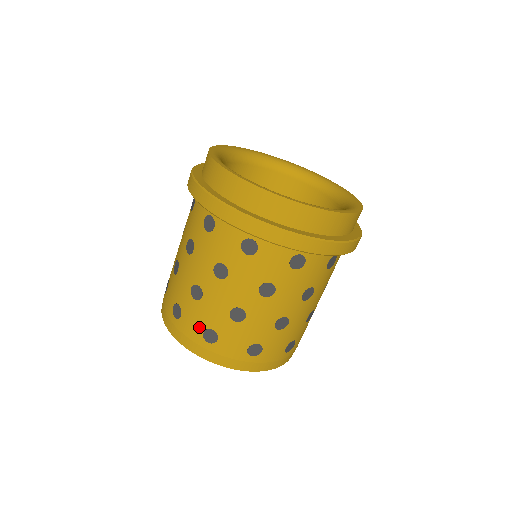
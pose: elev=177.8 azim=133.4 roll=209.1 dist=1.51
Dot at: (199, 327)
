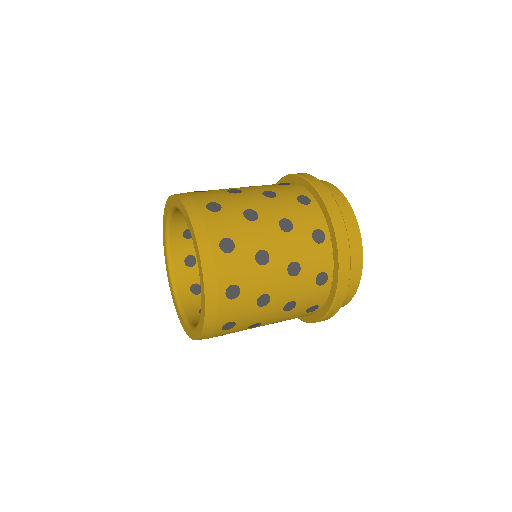
Dot at: (226, 231)
